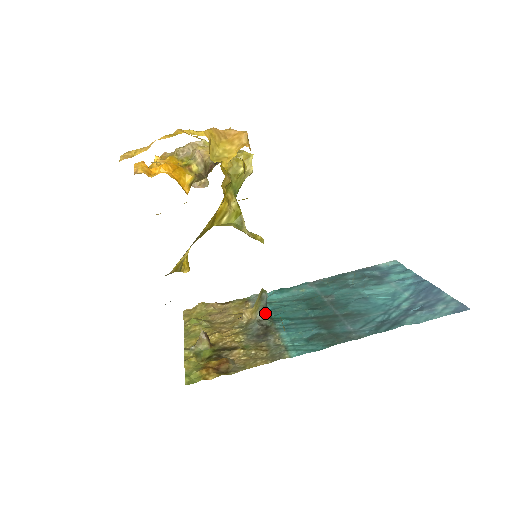
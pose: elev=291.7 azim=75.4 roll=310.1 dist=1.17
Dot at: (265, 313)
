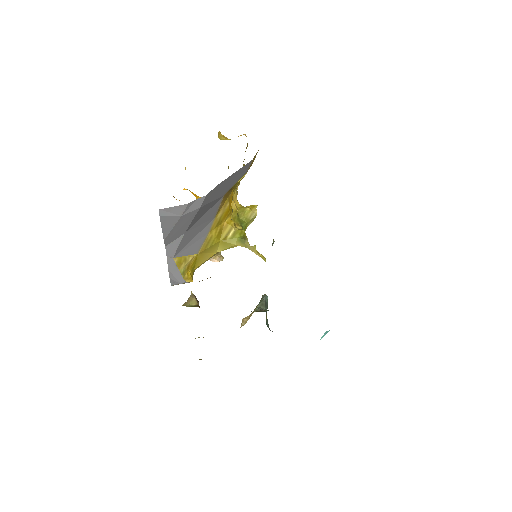
Dot at: occluded
